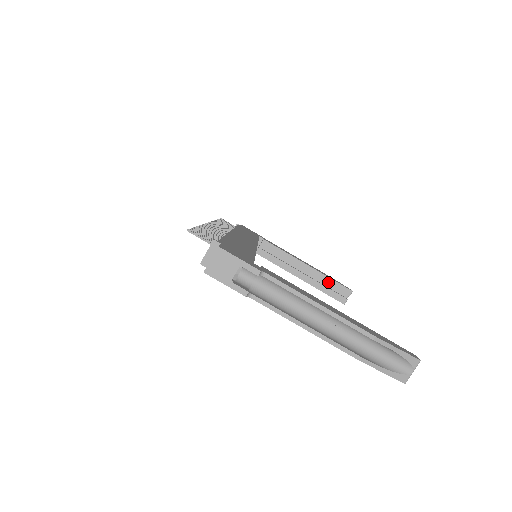
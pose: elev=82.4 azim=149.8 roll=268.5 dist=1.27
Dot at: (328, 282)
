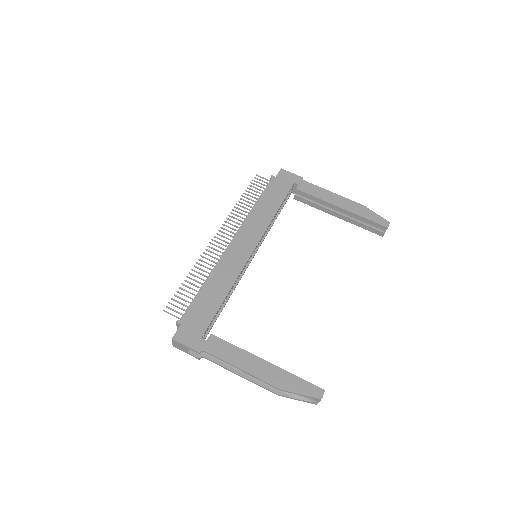
Dot at: (363, 220)
